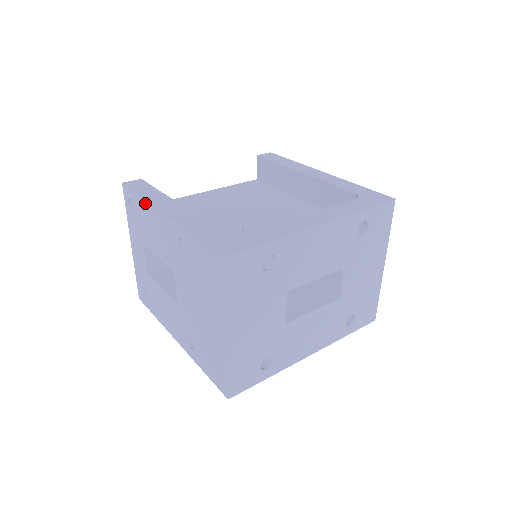
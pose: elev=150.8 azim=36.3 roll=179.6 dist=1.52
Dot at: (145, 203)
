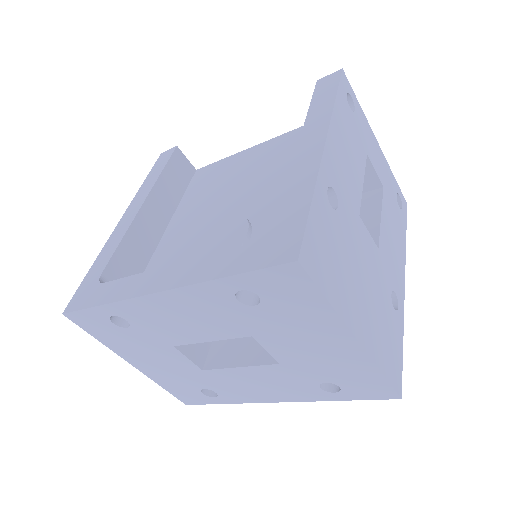
Dot at: occluded
